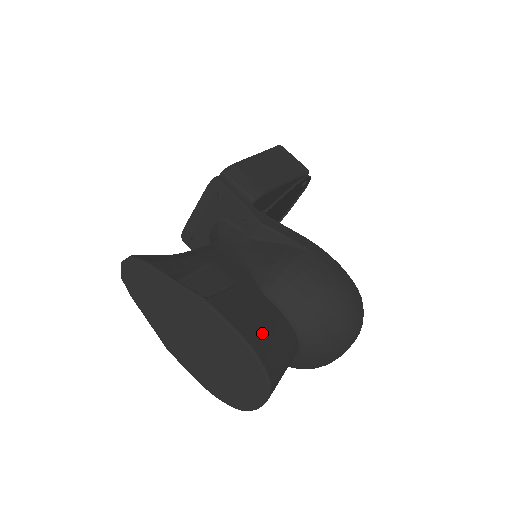
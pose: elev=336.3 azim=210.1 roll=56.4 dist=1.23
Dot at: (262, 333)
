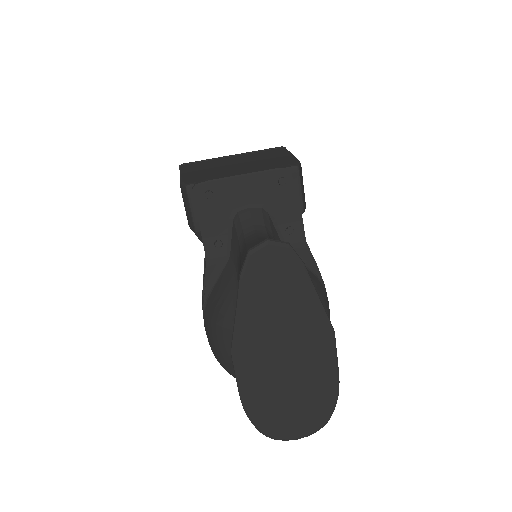
Dot at: occluded
